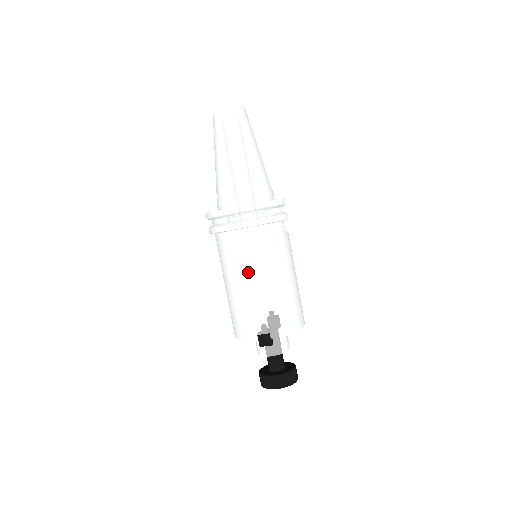
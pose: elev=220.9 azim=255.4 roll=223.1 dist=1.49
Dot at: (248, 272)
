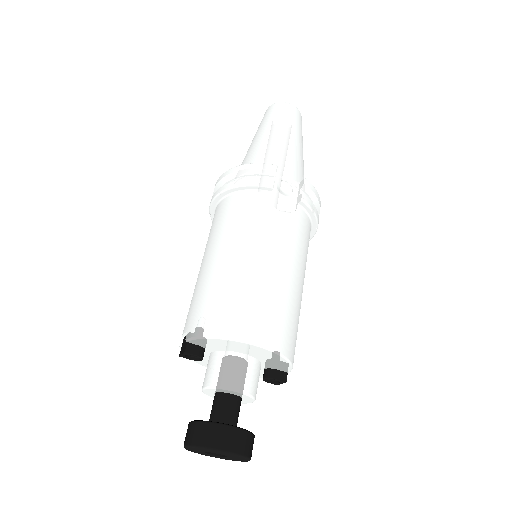
Dot at: (205, 253)
